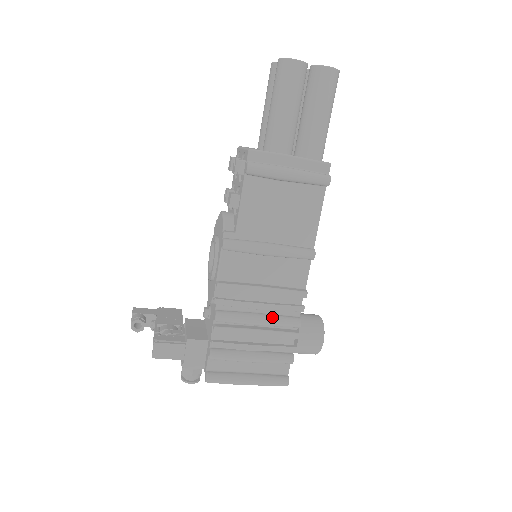
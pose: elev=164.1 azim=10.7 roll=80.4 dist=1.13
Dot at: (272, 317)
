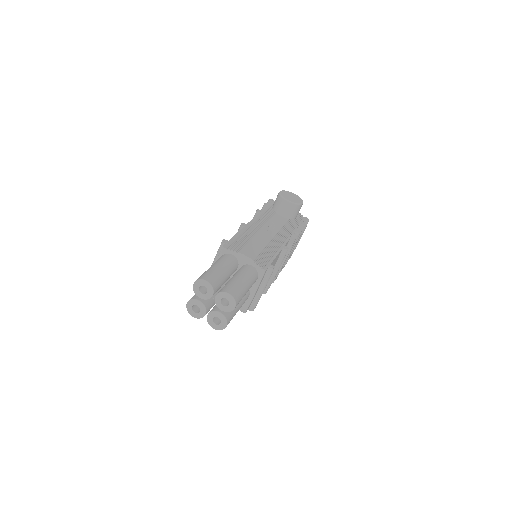
Dot at: occluded
